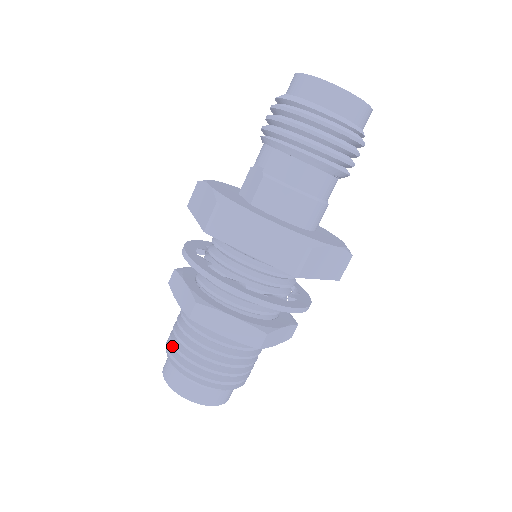
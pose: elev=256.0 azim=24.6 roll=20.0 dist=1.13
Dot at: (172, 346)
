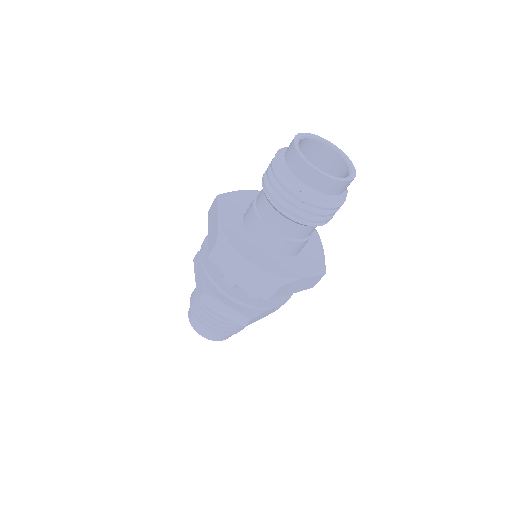
Dot at: (213, 328)
